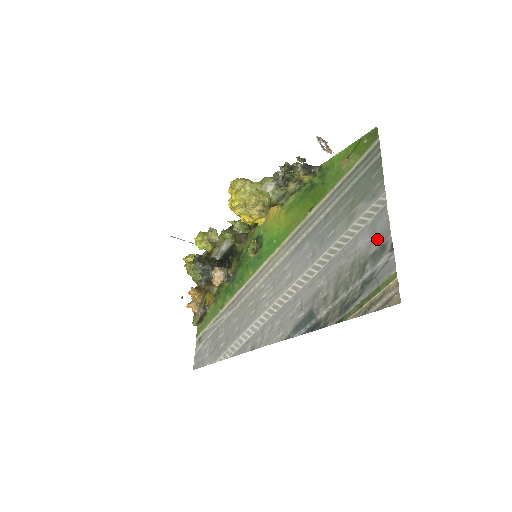
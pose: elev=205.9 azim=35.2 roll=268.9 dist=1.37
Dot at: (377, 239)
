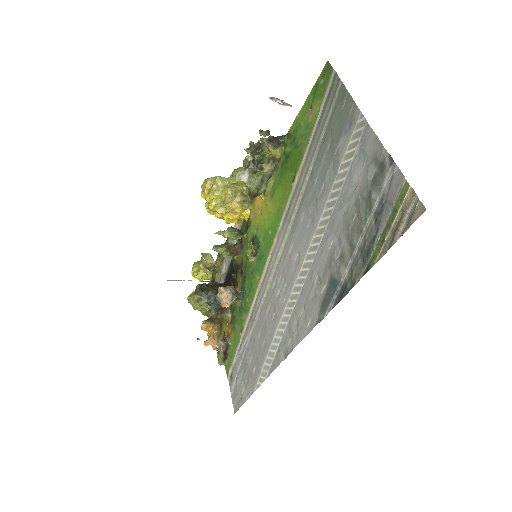
Dot at: (372, 162)
